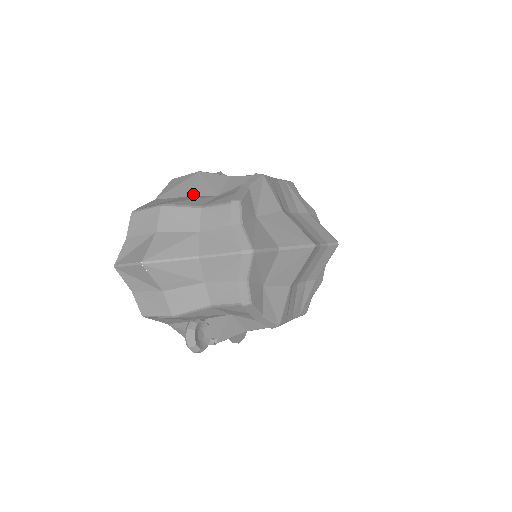
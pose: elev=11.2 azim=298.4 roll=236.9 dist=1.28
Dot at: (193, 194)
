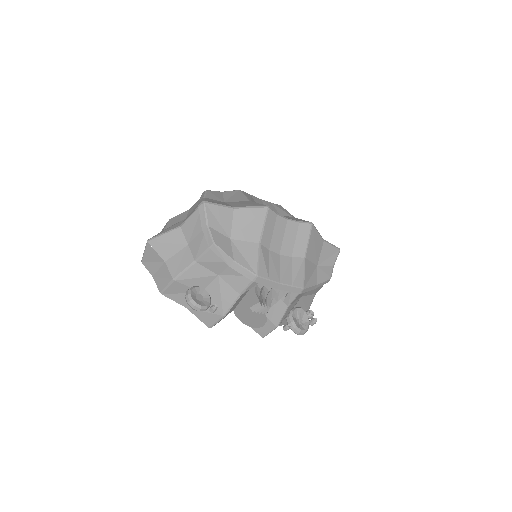
Dot at: occluded
